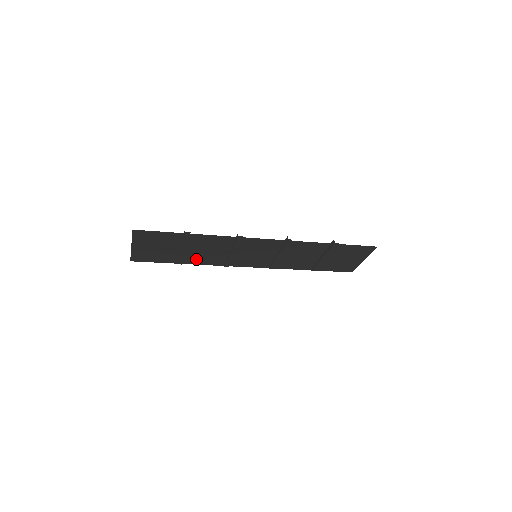
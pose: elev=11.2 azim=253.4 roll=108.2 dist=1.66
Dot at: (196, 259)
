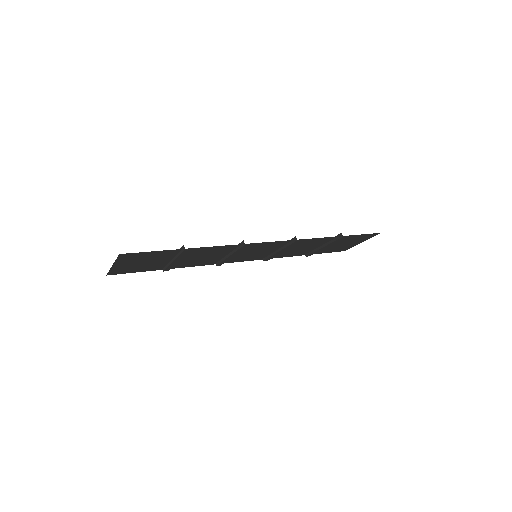
Dot at: (186, 264)
